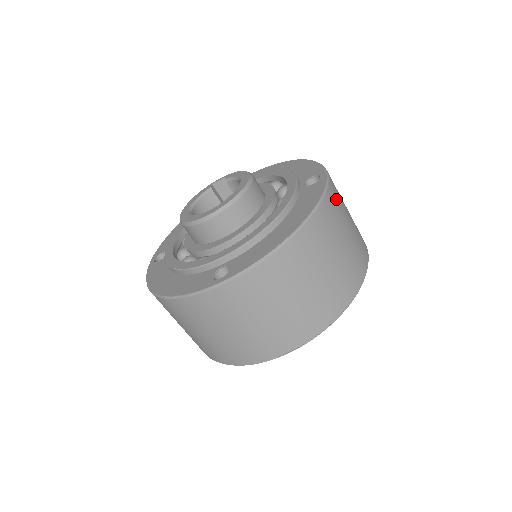
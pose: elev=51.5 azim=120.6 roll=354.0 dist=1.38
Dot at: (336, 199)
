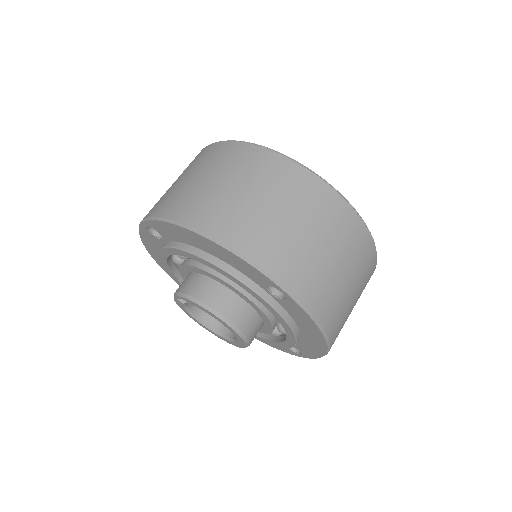
Dot at: (315, 288)
